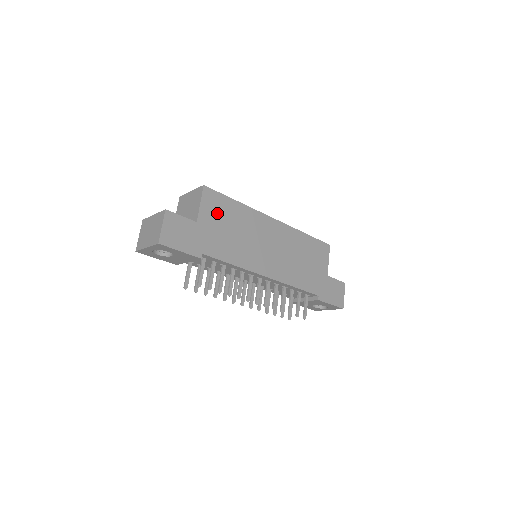
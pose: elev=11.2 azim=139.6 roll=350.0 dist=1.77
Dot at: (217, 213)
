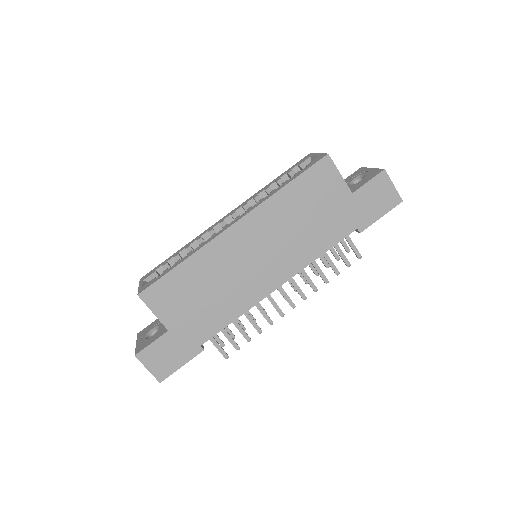
Dot at: (175, 300)
